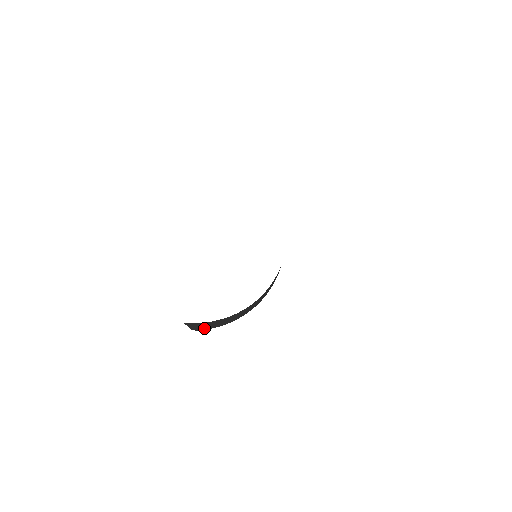
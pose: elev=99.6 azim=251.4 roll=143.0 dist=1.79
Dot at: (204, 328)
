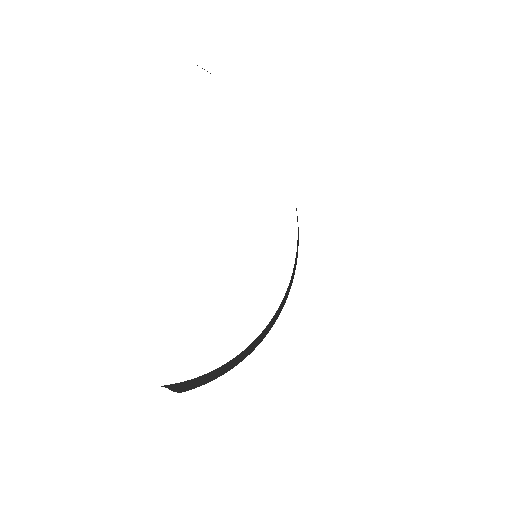
Dot at: (194, 386)
